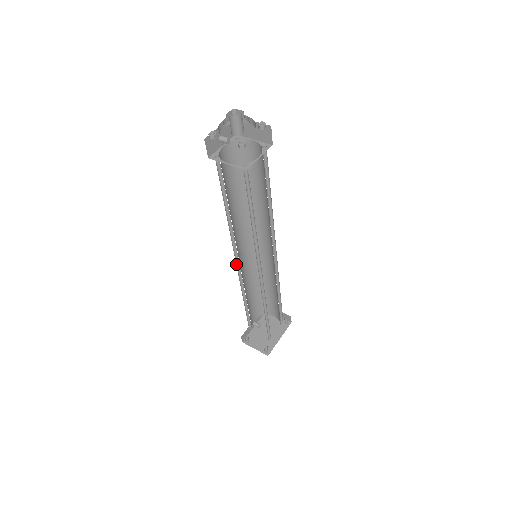
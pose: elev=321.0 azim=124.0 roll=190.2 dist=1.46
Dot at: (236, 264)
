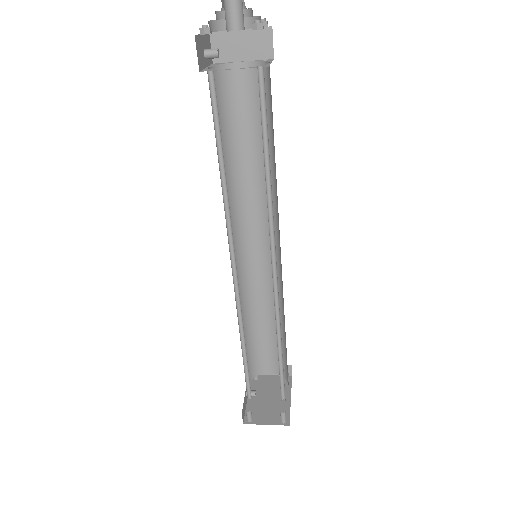
Dot at: (232, 275)
